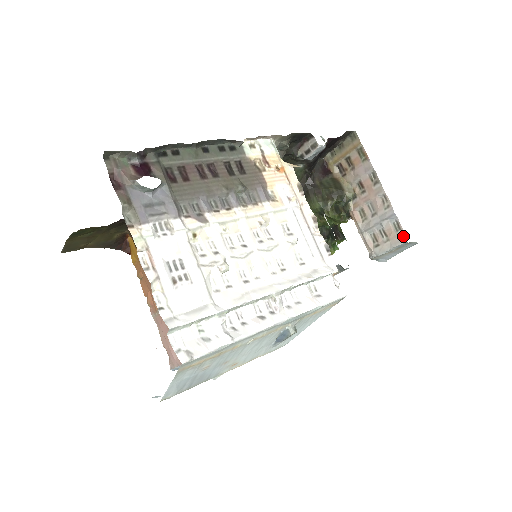
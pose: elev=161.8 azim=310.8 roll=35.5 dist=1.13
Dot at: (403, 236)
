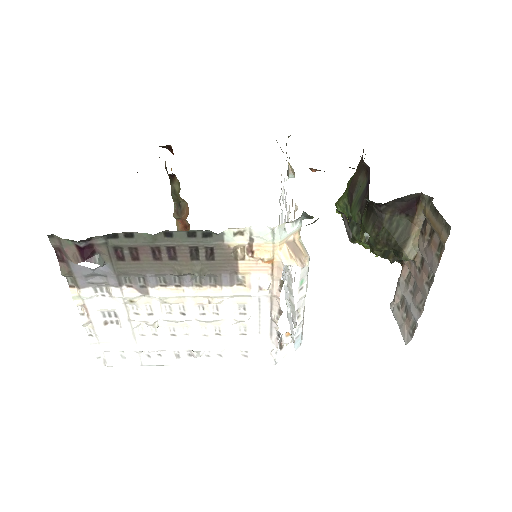
Dot at: (409, 339)
